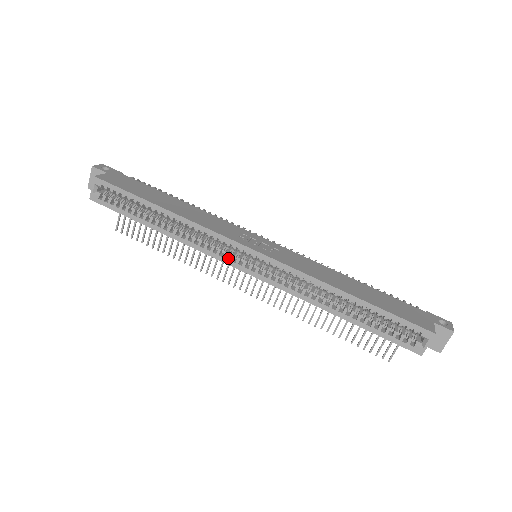
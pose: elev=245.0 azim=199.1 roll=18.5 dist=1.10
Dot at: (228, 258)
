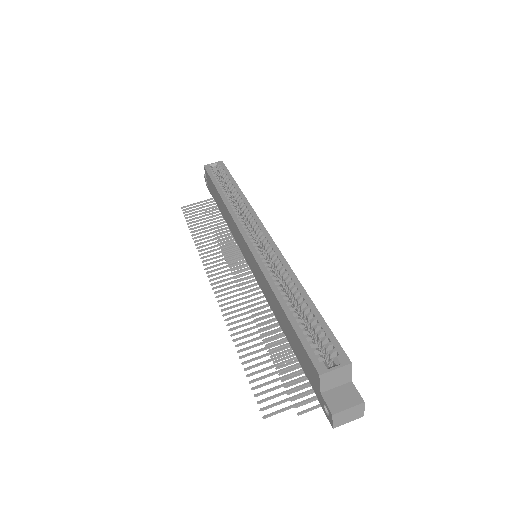
Dot at: (243, 229)
